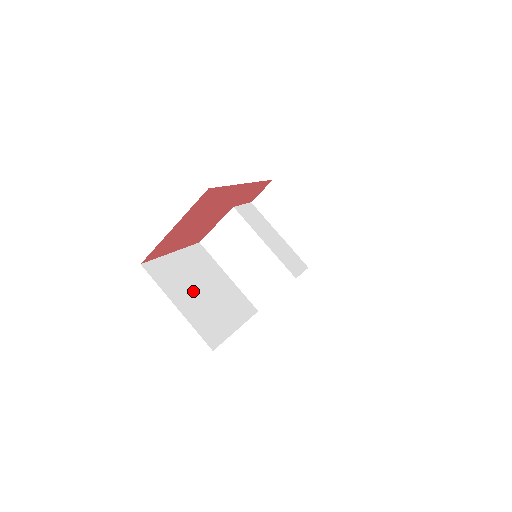
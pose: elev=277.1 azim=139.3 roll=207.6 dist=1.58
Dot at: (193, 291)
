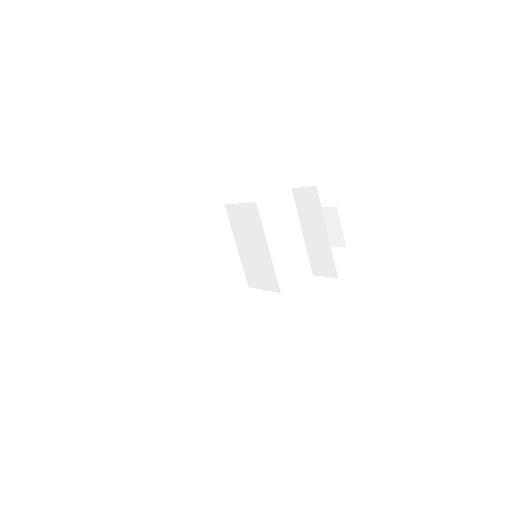
Dot at: (182, 266)
